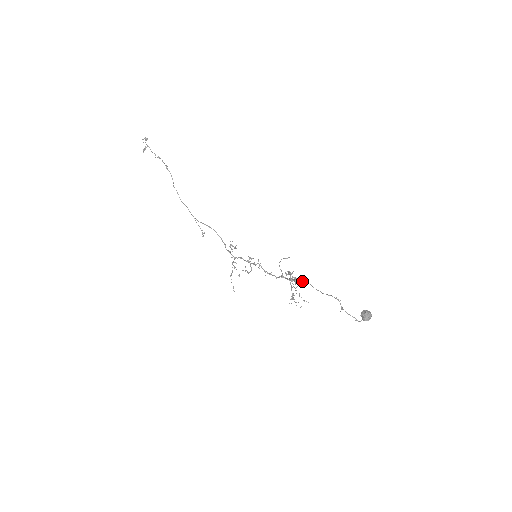
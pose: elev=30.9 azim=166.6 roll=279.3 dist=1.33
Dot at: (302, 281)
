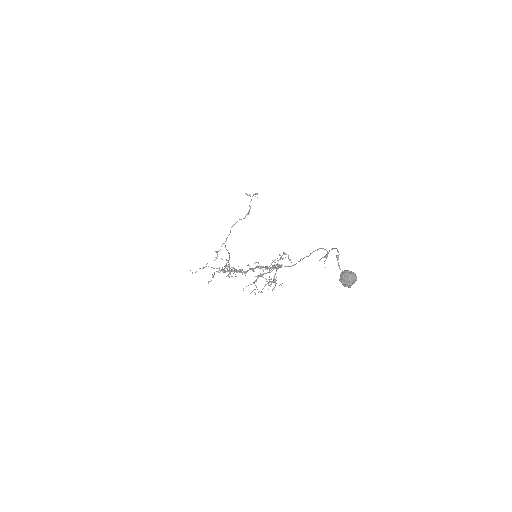
Dot at: (289, 266)
